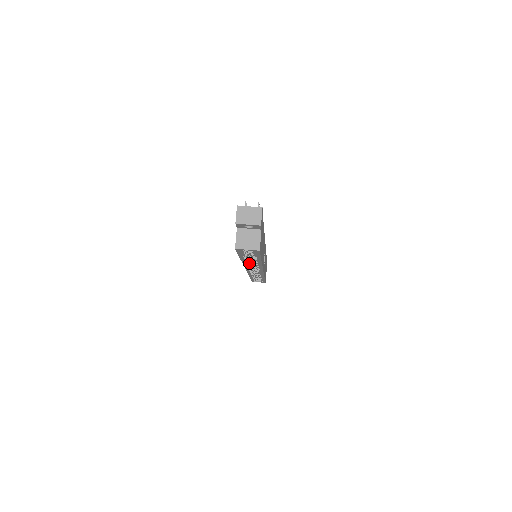
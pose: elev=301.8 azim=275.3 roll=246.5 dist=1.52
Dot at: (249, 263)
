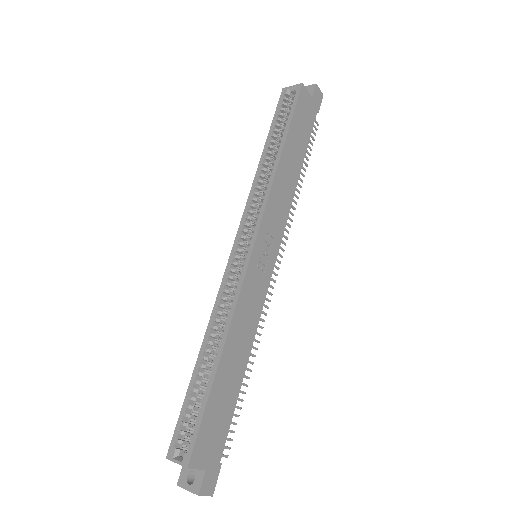
Dot at: (259, 186)
